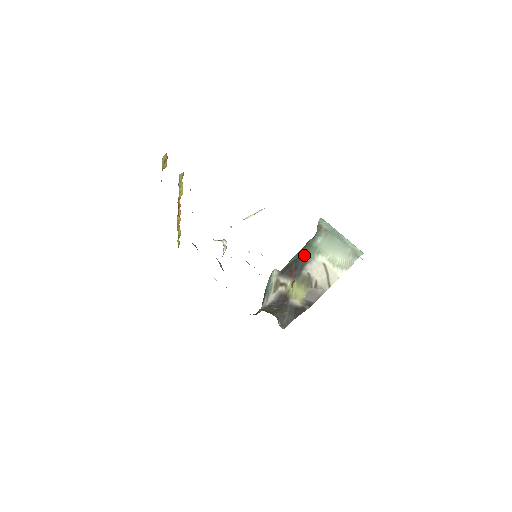
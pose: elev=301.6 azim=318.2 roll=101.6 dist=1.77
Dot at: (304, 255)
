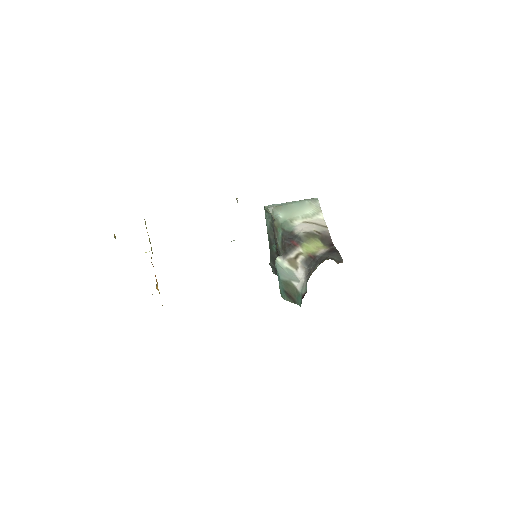
Dot at: (284, 231)
